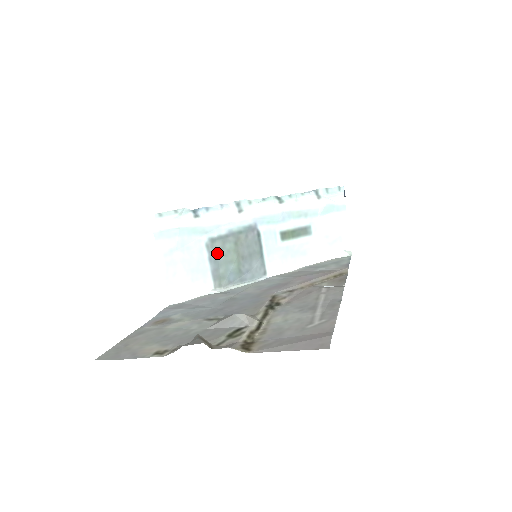
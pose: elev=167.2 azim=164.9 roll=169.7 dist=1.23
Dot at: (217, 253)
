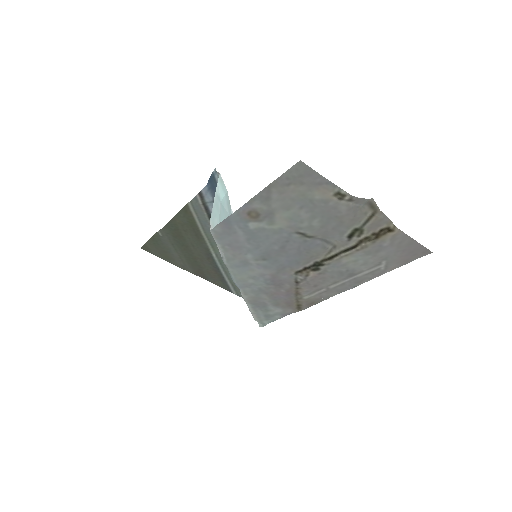
Dot at: occluded
